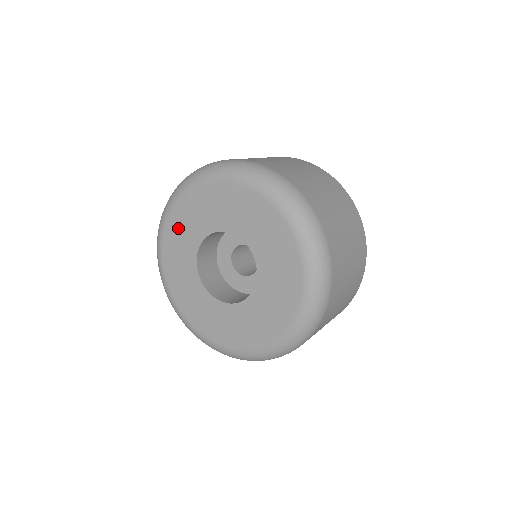
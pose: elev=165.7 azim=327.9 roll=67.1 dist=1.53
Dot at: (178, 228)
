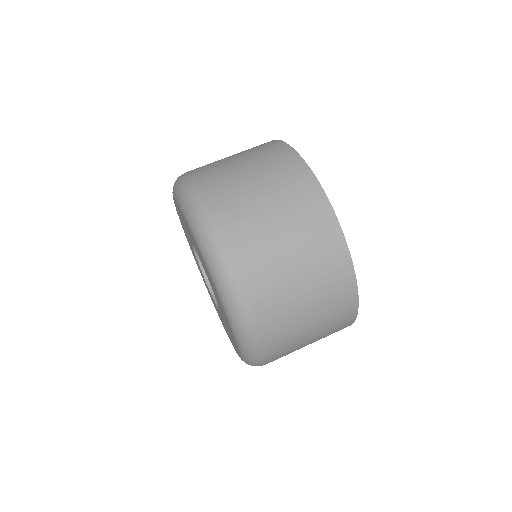
Dot at: (181, 215)
